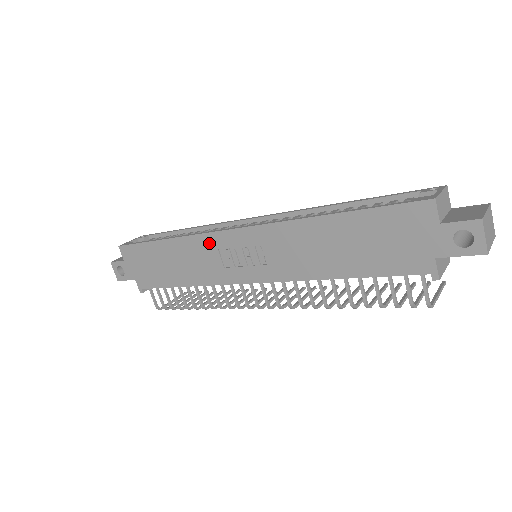
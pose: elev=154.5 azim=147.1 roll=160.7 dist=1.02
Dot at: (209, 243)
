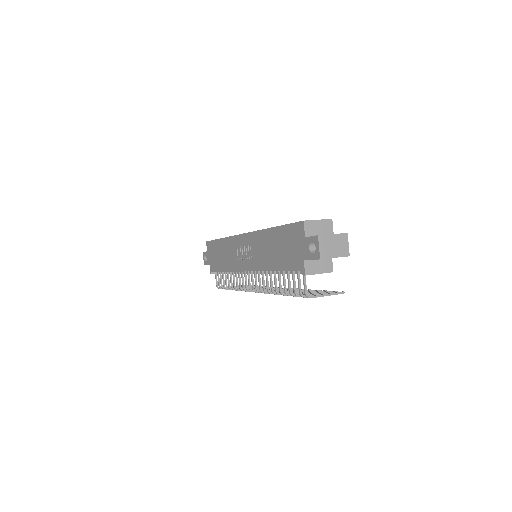
Dot at: (234, 242)
